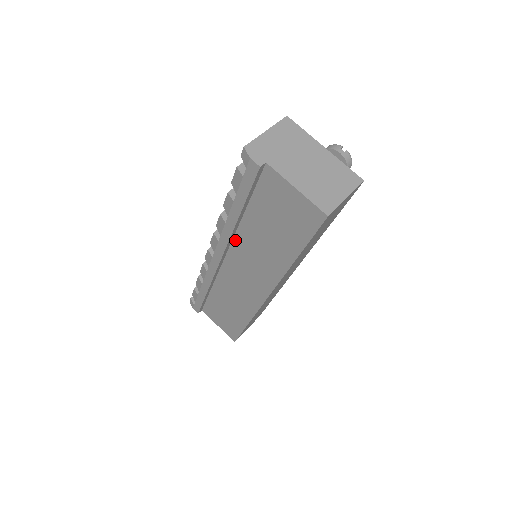
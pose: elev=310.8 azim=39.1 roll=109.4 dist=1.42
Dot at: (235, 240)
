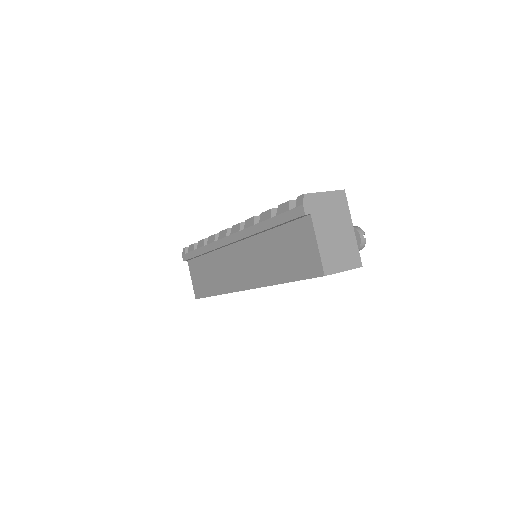
Dot at: (251, 239)
